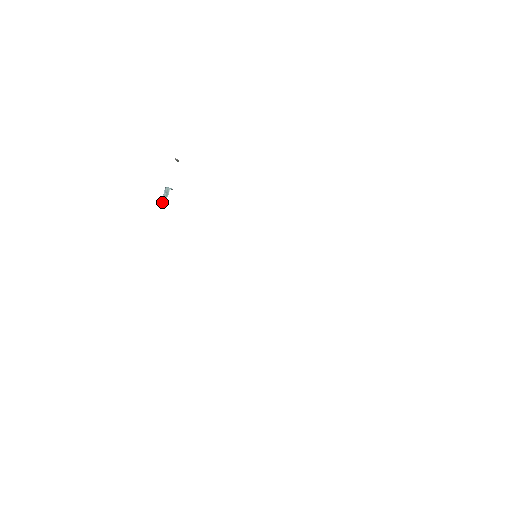
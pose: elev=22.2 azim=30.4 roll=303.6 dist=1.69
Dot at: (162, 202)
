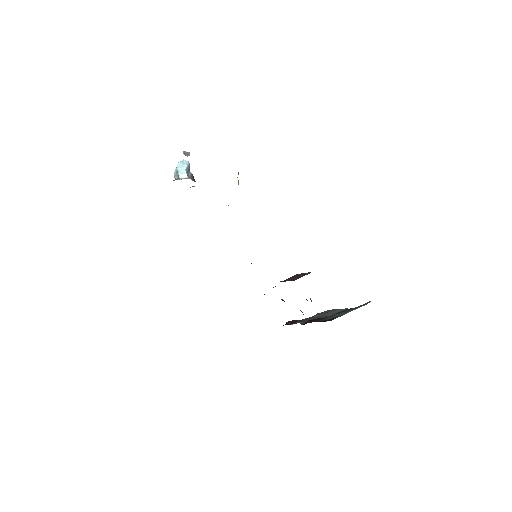
Dot at: (174, 175)
